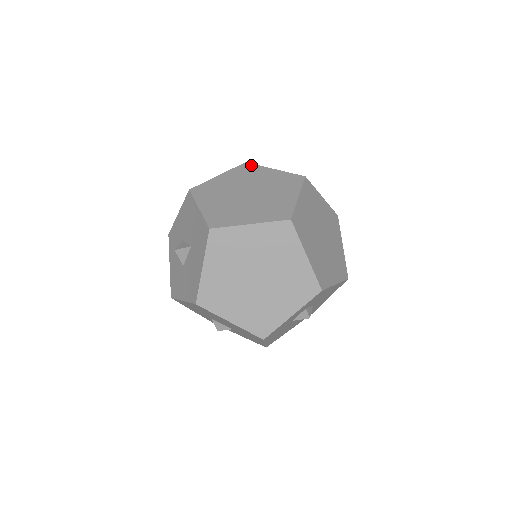
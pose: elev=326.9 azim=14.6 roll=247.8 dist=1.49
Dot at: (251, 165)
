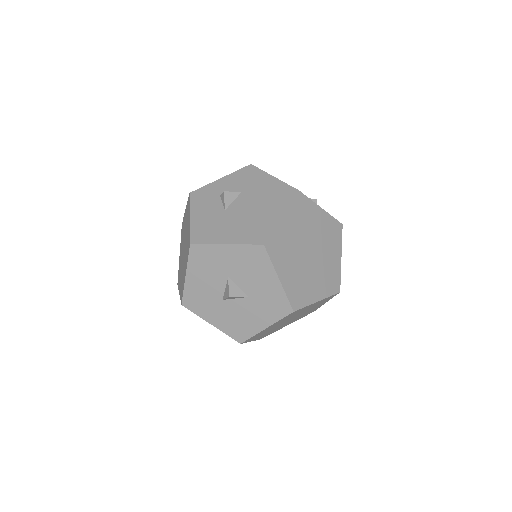
Dot at: (305, 198)
